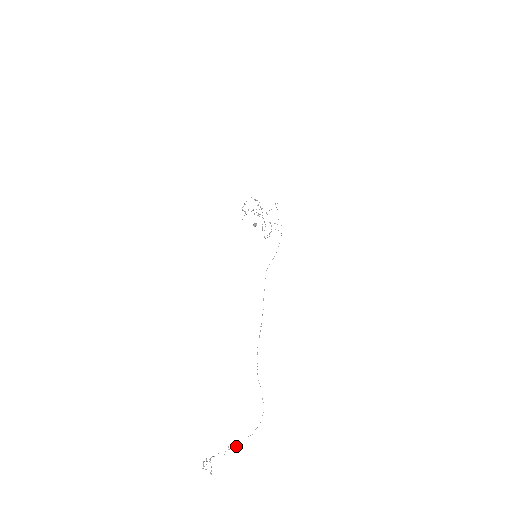
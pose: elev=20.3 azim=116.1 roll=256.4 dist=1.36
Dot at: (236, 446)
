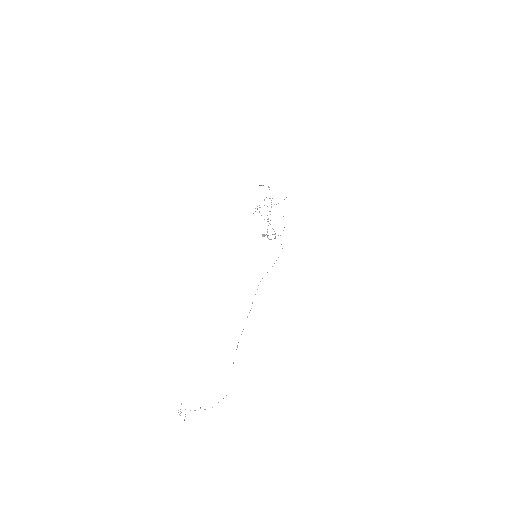
Dot at: occluded
